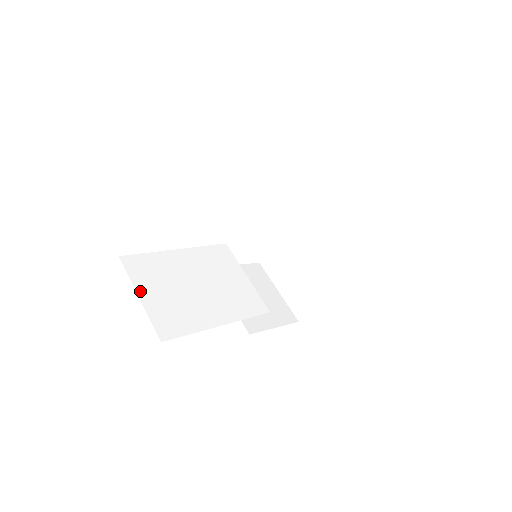
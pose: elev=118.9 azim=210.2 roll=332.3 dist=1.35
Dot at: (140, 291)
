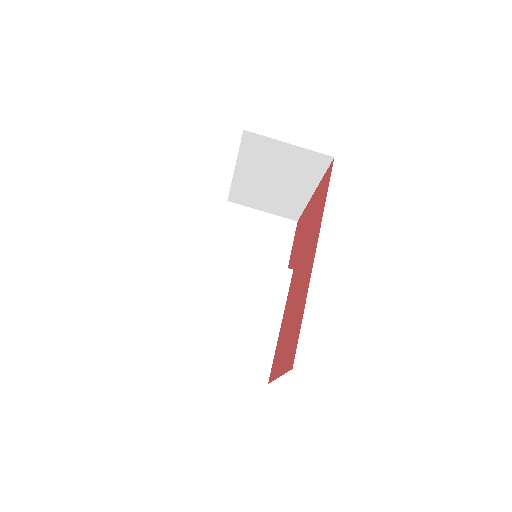
Dot at: (219, 367)
